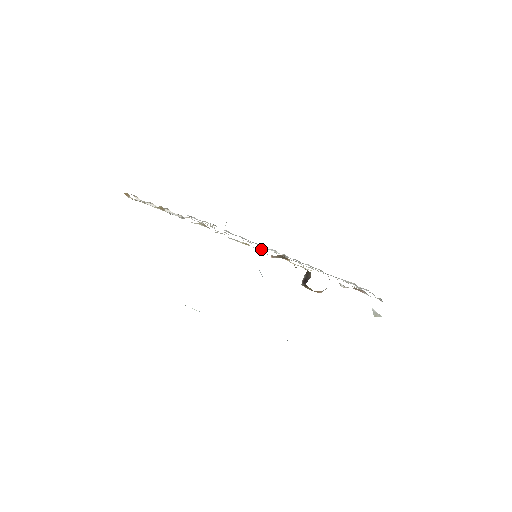
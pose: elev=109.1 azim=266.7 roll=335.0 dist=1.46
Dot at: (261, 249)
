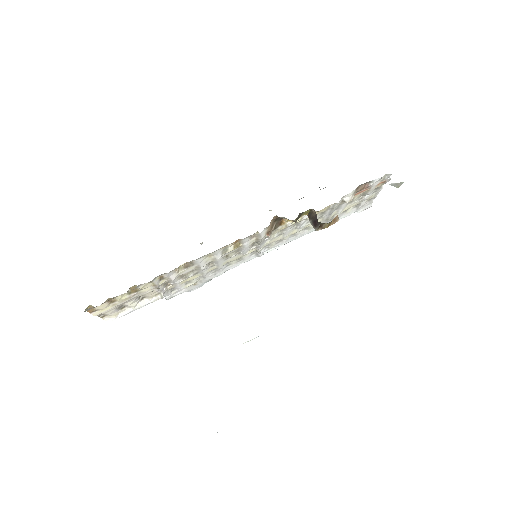
Dot at: (253, 237)
